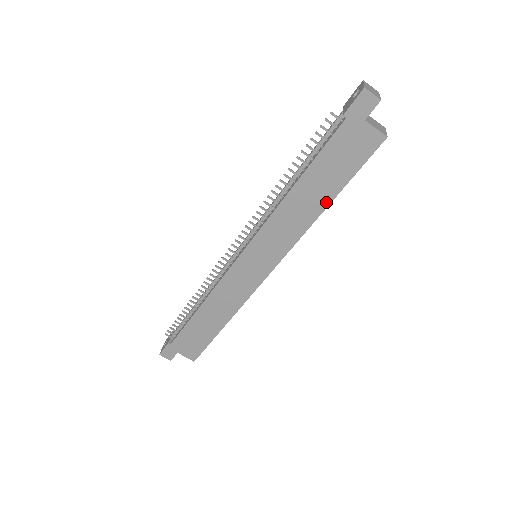
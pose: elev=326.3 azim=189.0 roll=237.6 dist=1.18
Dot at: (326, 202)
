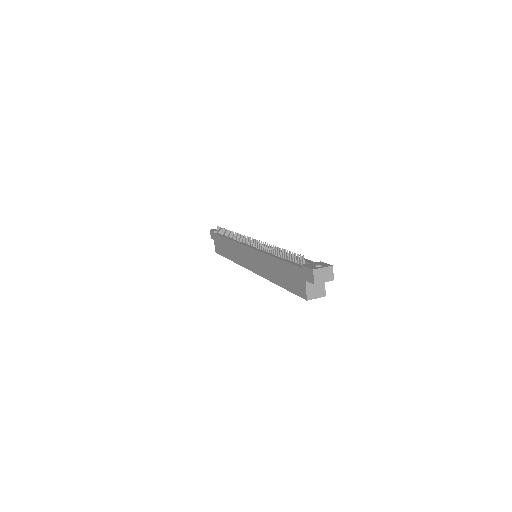
Dot at: (278, 282)
